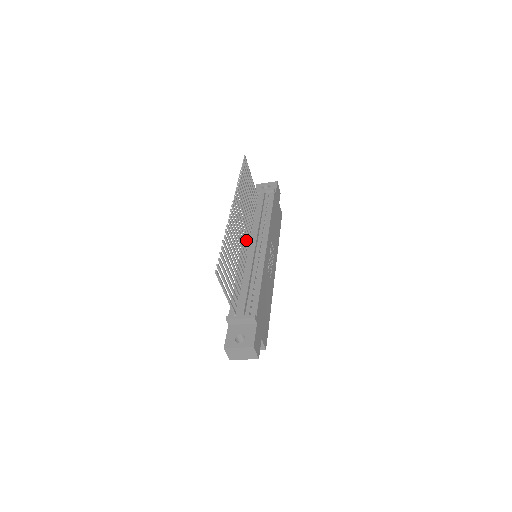
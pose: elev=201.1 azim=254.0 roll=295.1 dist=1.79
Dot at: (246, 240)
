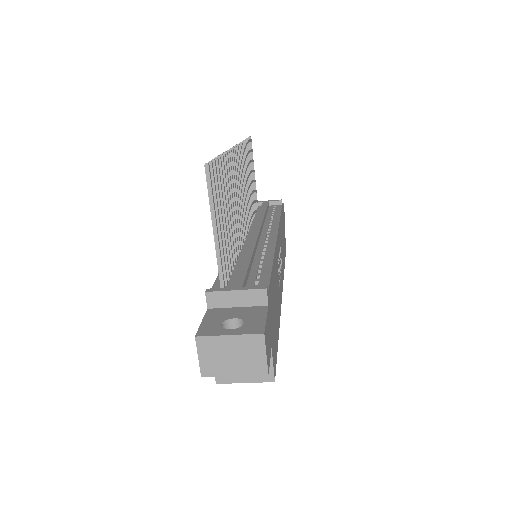
Dot at: occluded
